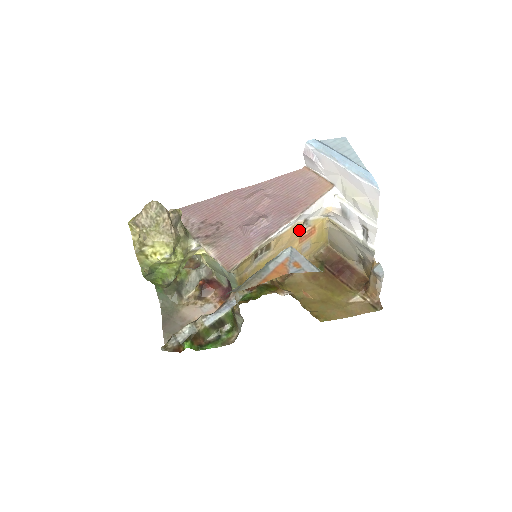
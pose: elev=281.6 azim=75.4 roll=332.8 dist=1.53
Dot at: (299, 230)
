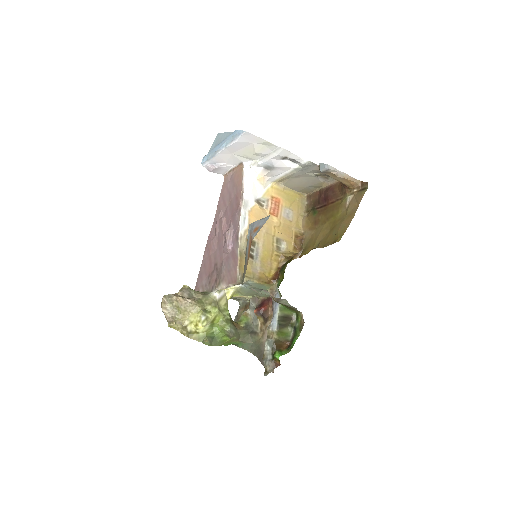
Dot at: (261, 211)
